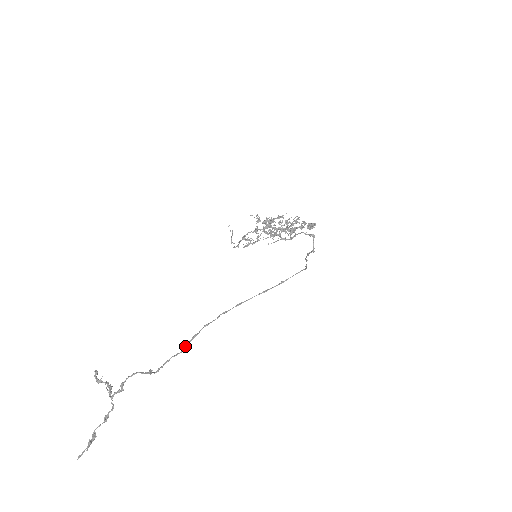
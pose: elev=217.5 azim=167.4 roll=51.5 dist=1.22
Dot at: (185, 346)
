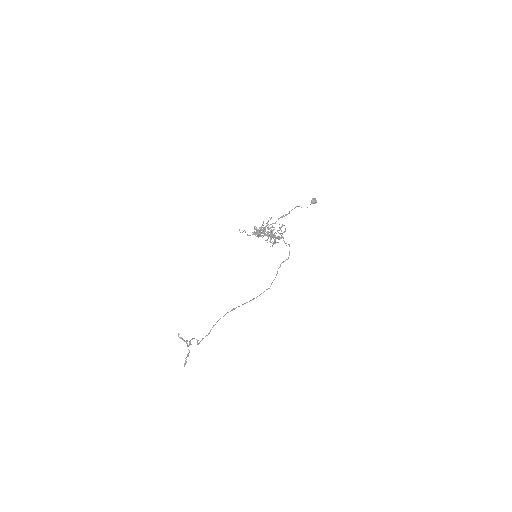
Dot at: (209, 332)
